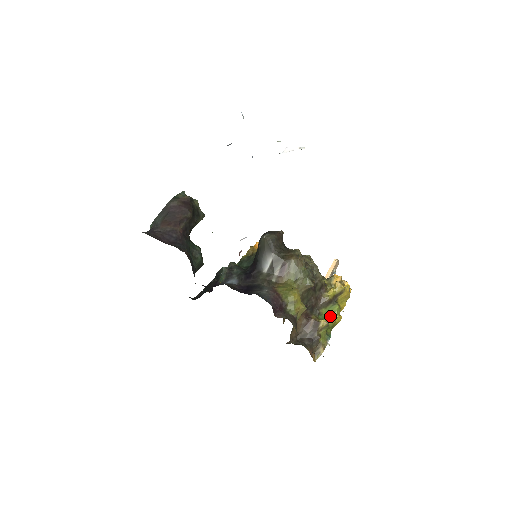
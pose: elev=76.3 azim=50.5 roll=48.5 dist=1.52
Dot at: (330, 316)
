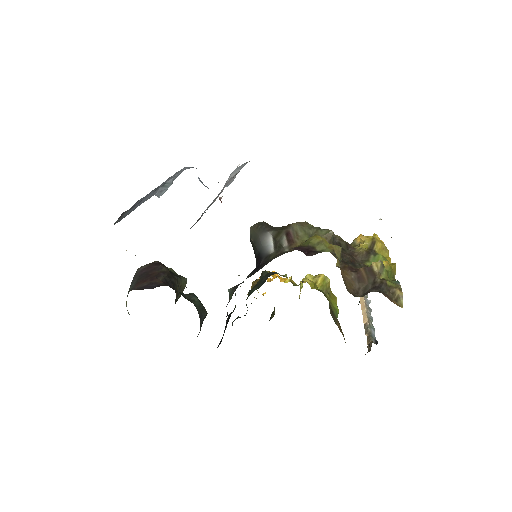
Dot at: occluded
